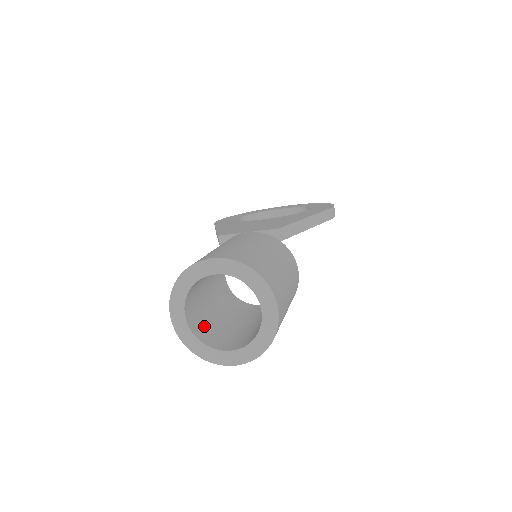
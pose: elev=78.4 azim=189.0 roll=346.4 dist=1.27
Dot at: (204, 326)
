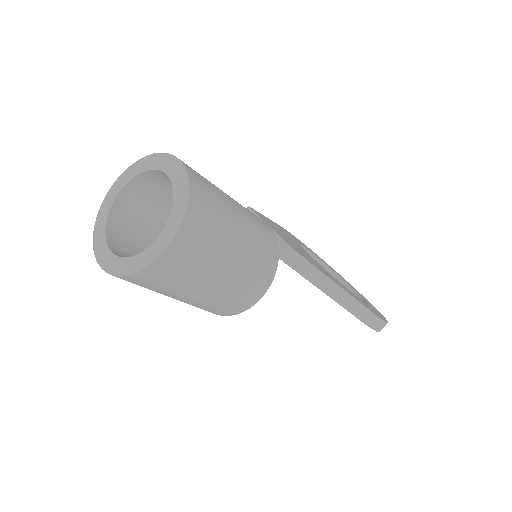
Dot at: (132, 223)
